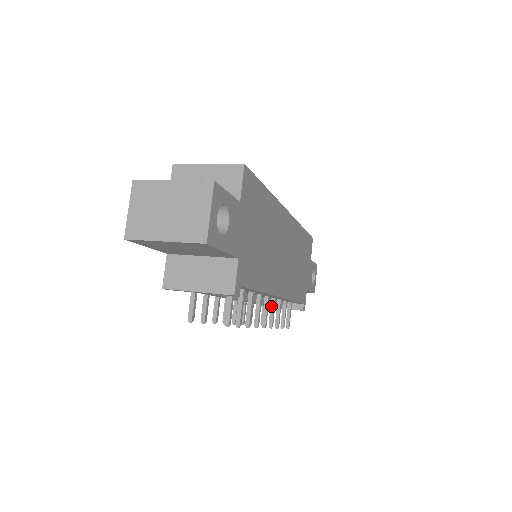
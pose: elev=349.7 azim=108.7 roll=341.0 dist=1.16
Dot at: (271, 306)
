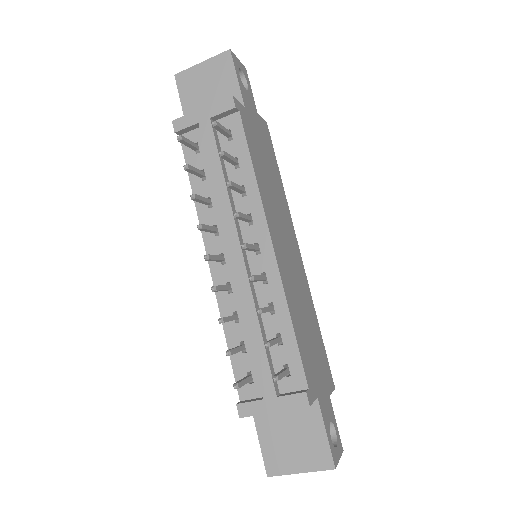
Dot at: occluded
